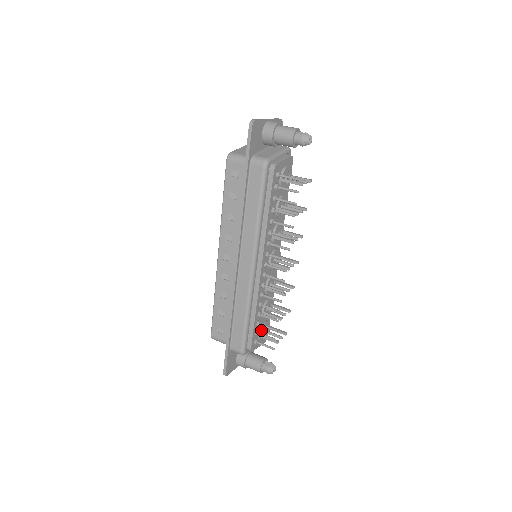
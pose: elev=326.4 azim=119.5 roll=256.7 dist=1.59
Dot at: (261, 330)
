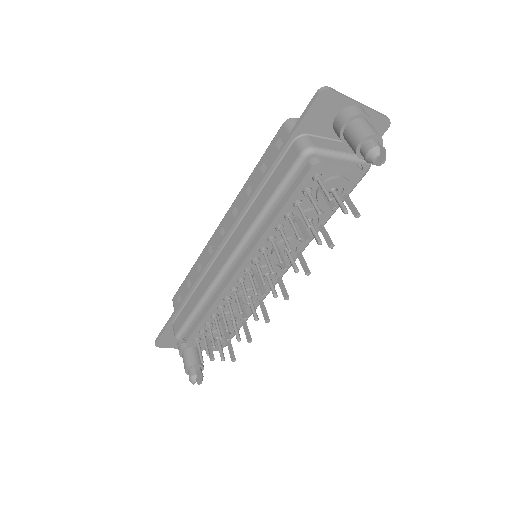
Dot at: occluded
